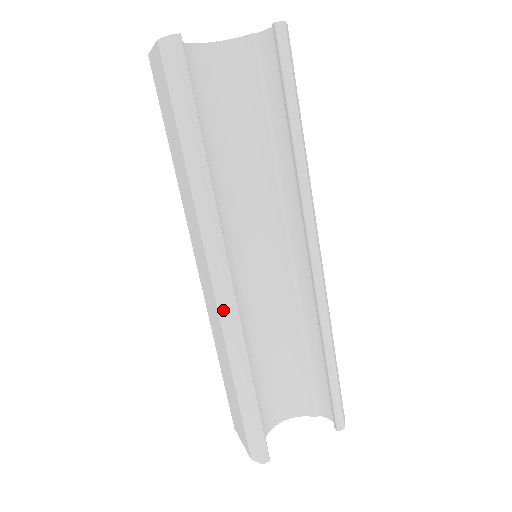
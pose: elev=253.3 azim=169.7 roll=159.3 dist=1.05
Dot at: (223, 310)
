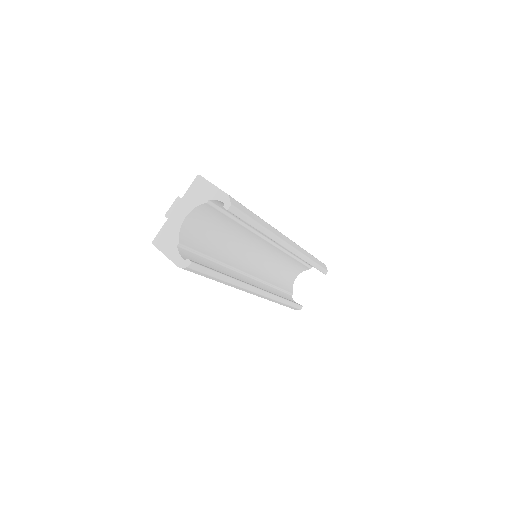
Dot at: (261, 296)
